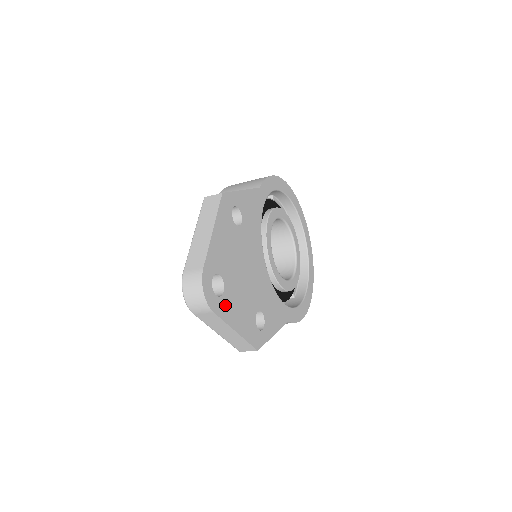
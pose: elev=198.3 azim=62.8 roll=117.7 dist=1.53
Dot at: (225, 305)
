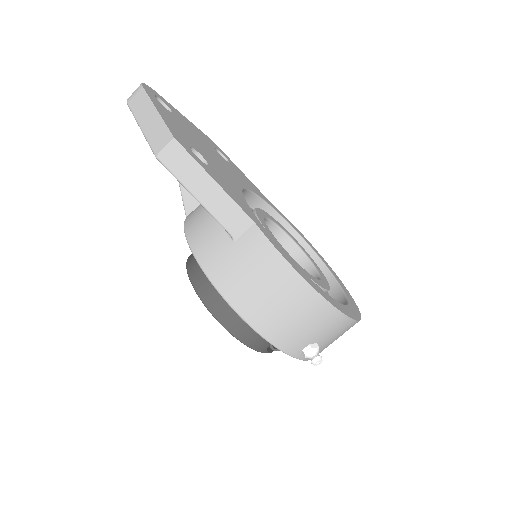
Dot at: (160, 105)
